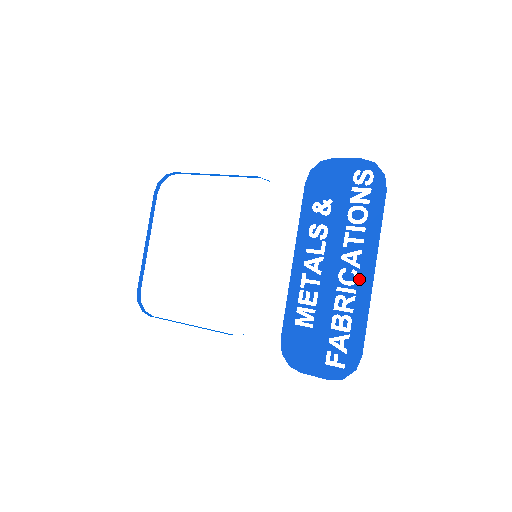
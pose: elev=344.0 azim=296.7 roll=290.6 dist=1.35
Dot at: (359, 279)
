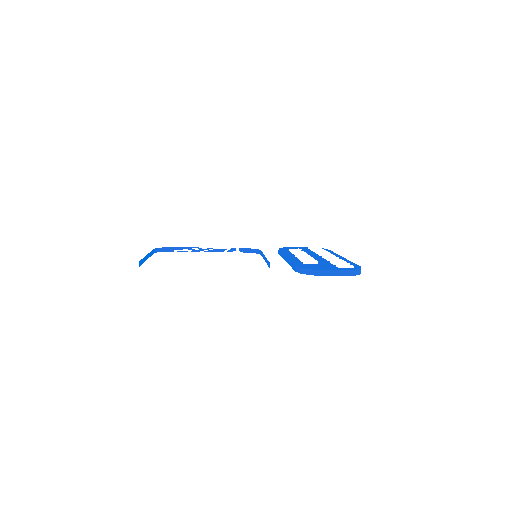
Dot at: occluded
